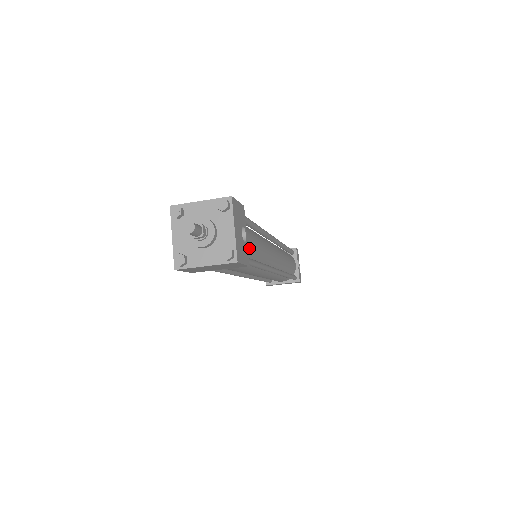
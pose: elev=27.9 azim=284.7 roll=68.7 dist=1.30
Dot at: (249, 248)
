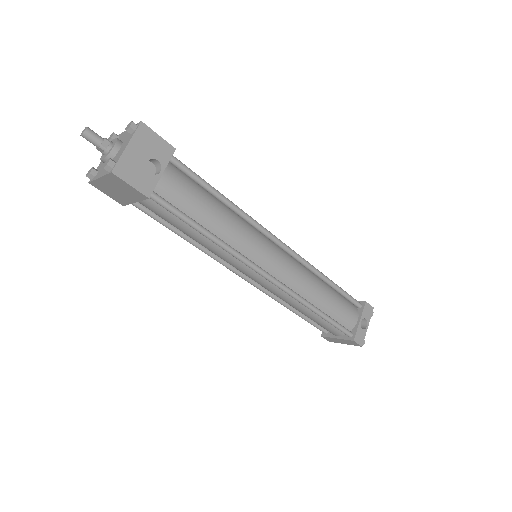
Dot at: (178, 197)
